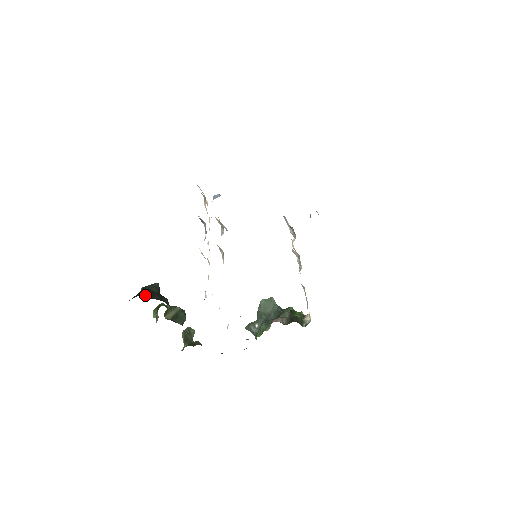
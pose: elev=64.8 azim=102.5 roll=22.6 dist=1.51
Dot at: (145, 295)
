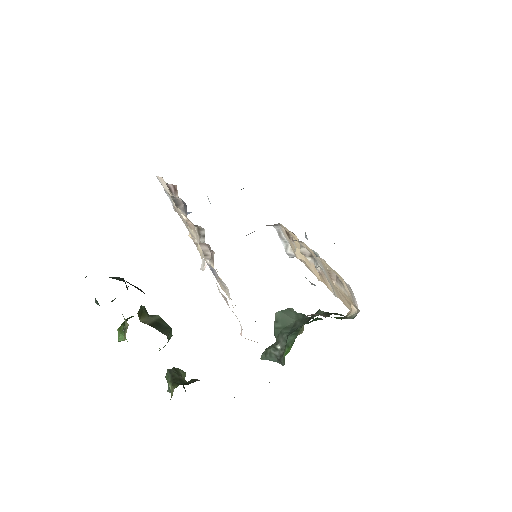
Dot at: occluded
